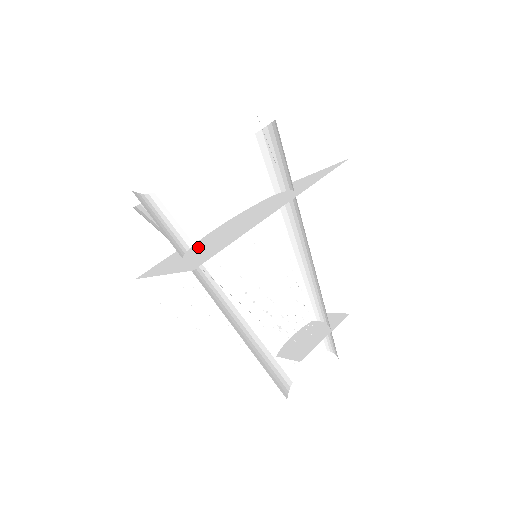
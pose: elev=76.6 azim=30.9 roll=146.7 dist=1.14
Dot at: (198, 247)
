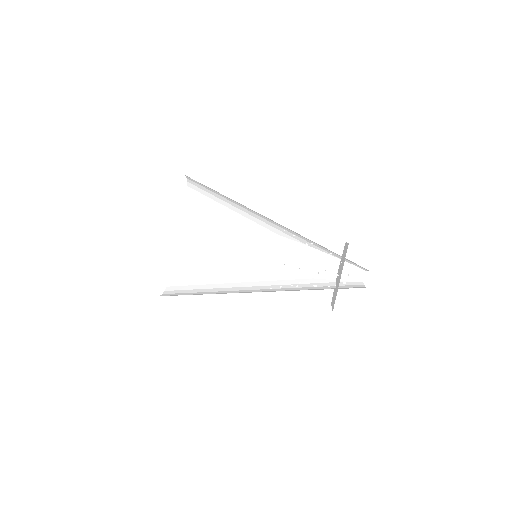
Dot at: occluded
